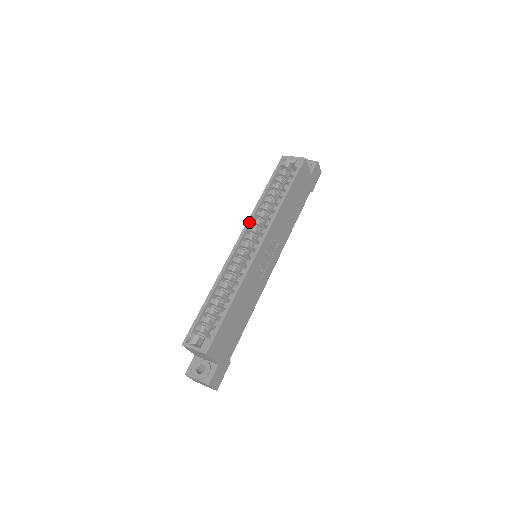
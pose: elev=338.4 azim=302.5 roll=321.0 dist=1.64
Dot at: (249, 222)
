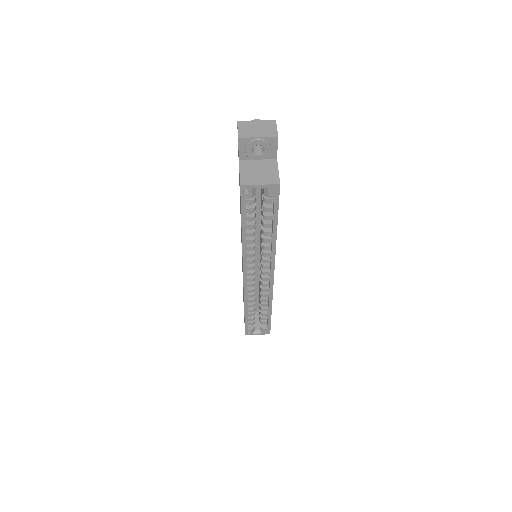
Dot at: (246, 263)
